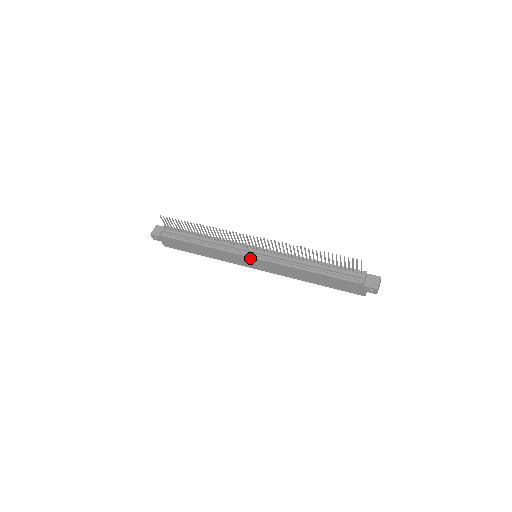
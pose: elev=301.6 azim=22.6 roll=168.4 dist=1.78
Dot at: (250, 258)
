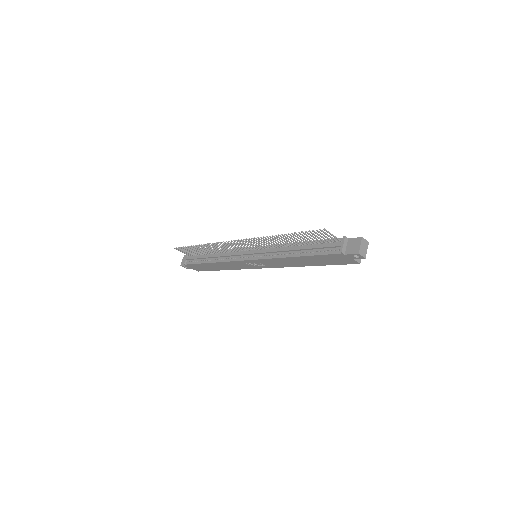
Dot at: (248, 261)
